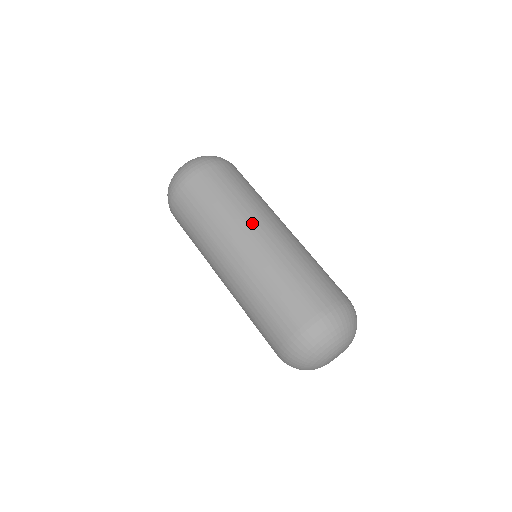
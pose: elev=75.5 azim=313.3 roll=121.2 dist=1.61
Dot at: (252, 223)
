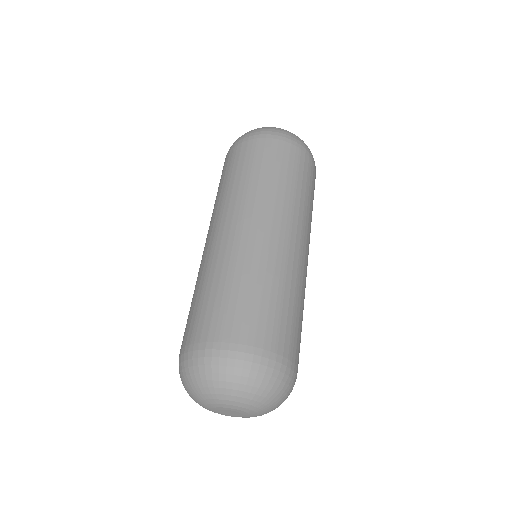
Dot at: (294, 223)
